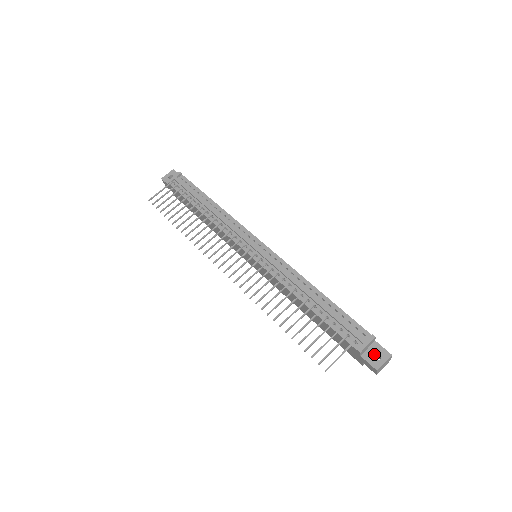
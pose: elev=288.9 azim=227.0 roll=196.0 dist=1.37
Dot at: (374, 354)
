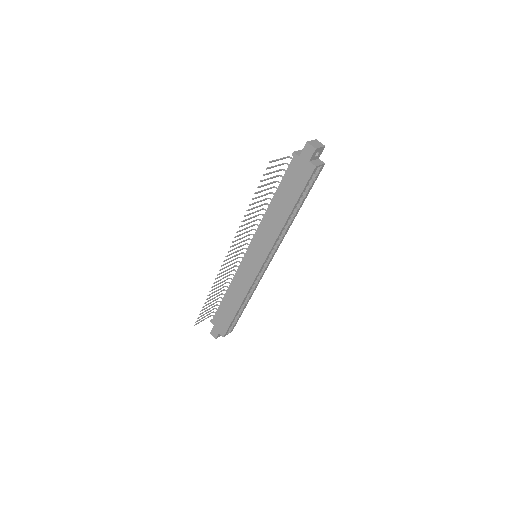
Dot at: occluded
